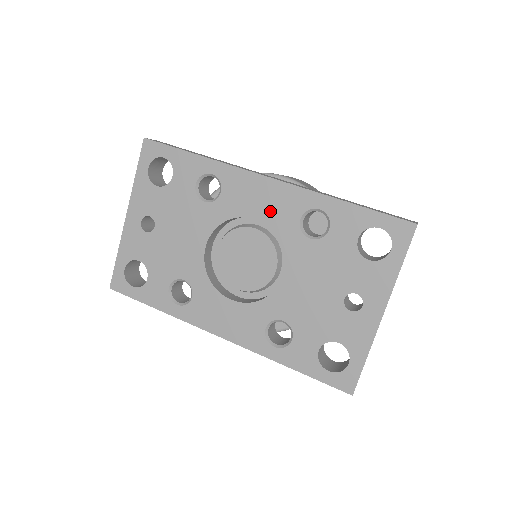
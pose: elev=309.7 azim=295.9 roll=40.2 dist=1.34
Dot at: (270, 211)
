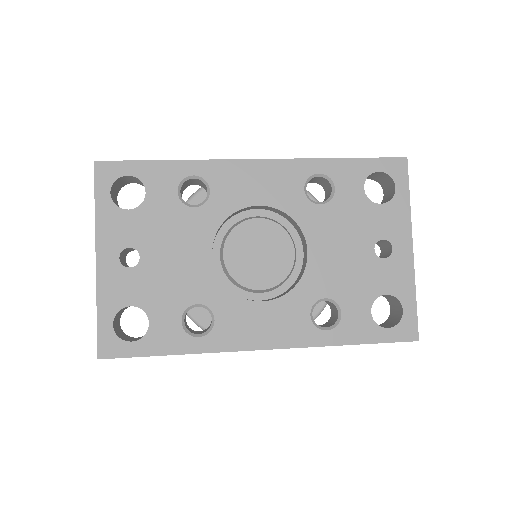
Dot at: (271, 192)
